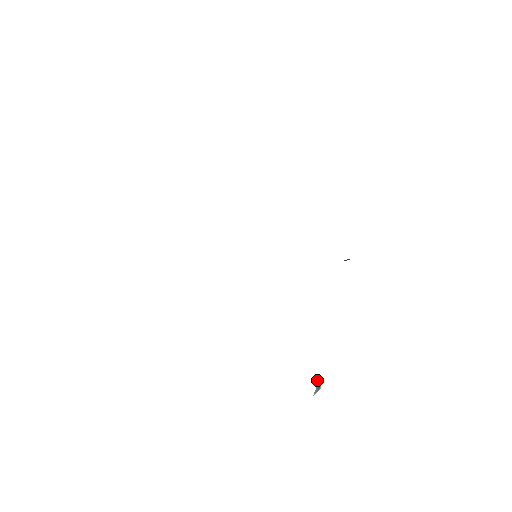
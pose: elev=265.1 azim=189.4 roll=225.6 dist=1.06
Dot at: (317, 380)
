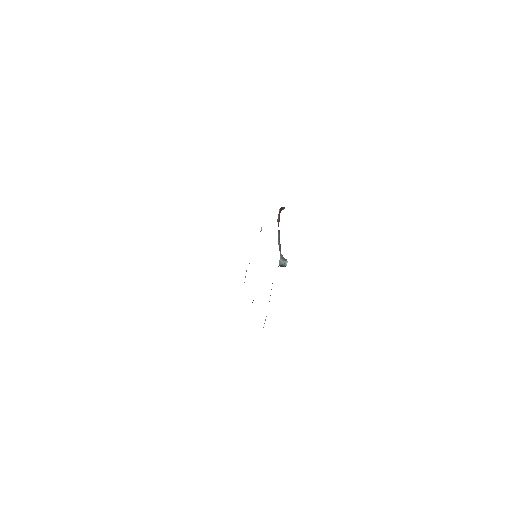
Dot at: (283, 258)
